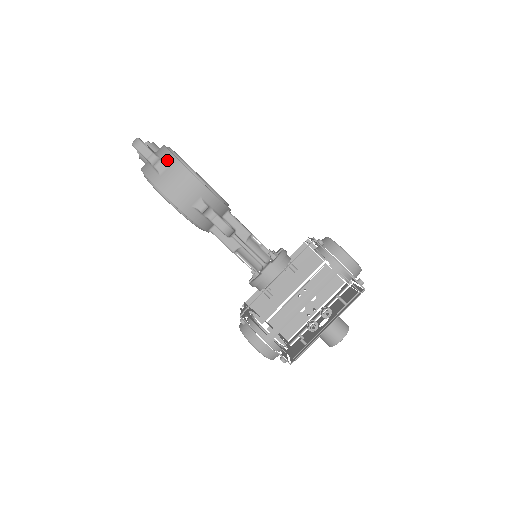
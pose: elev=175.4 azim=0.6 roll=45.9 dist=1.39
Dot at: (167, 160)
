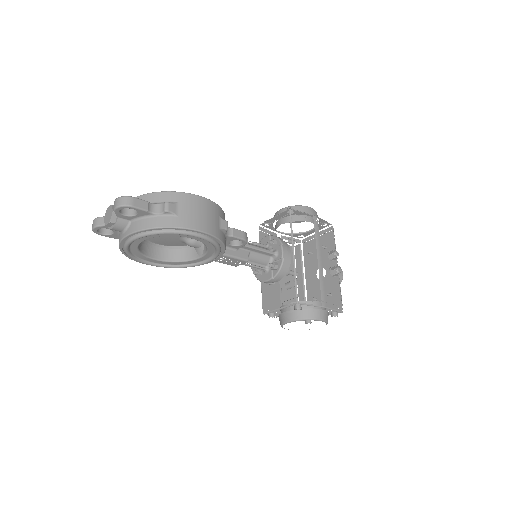
Dot at: (170, 199)
